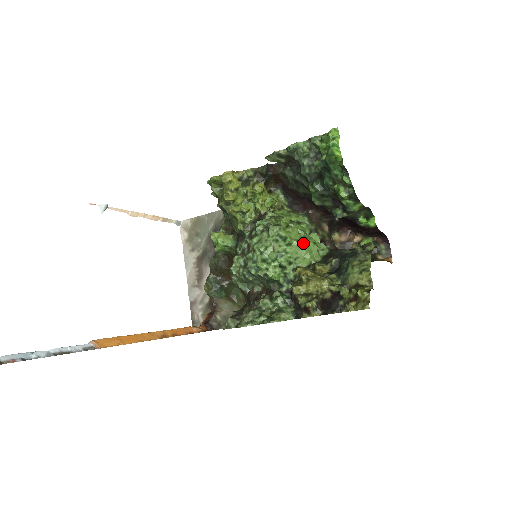
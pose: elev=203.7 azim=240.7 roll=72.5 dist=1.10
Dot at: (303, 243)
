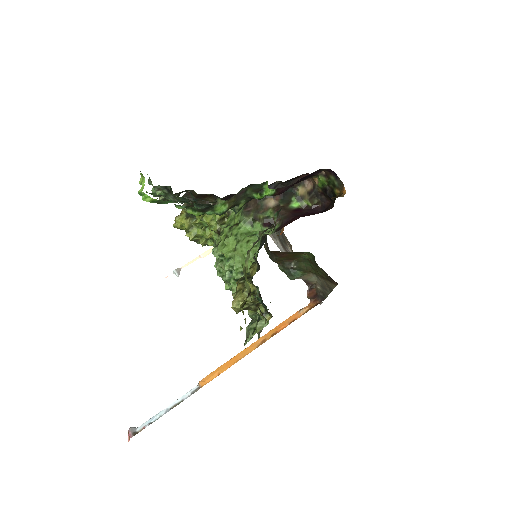
Dot at: (237, 250)
